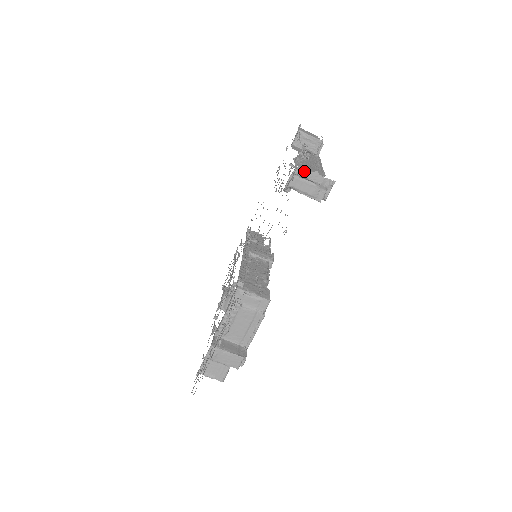
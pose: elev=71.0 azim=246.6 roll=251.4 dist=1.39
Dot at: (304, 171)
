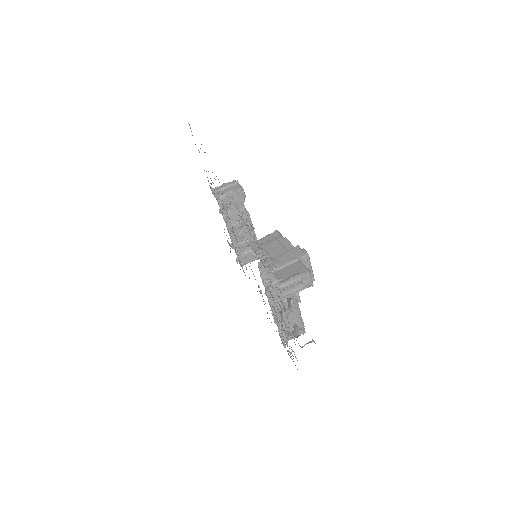
Dot at: (217, 188)
